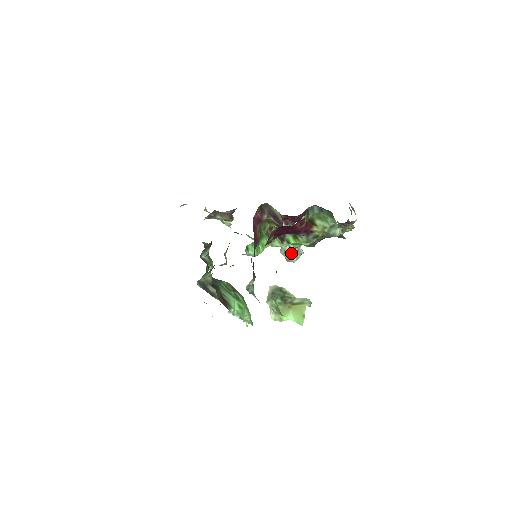
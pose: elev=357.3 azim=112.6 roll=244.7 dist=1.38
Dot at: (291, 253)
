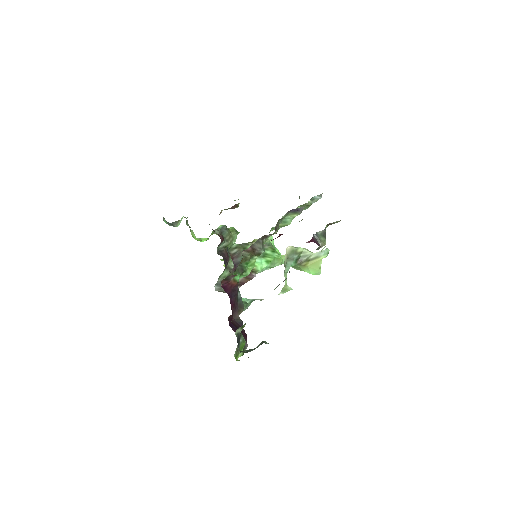
Dot at: occluded
